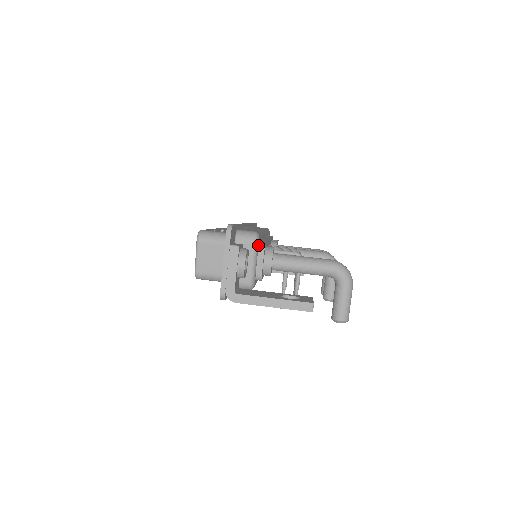
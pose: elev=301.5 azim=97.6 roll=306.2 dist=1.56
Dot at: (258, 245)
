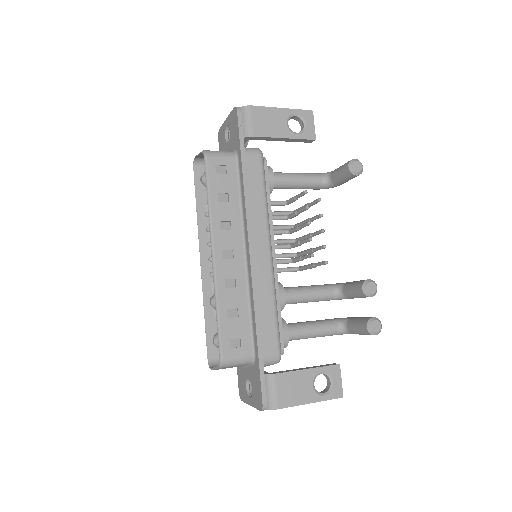
Dot at: occluded
